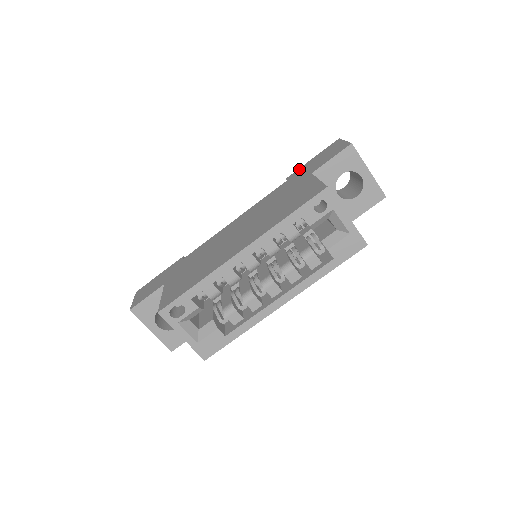
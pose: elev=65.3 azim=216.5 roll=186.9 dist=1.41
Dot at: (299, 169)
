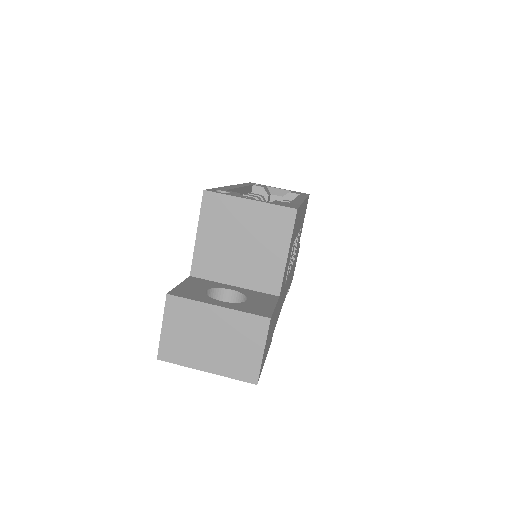
Dot at: occluded
